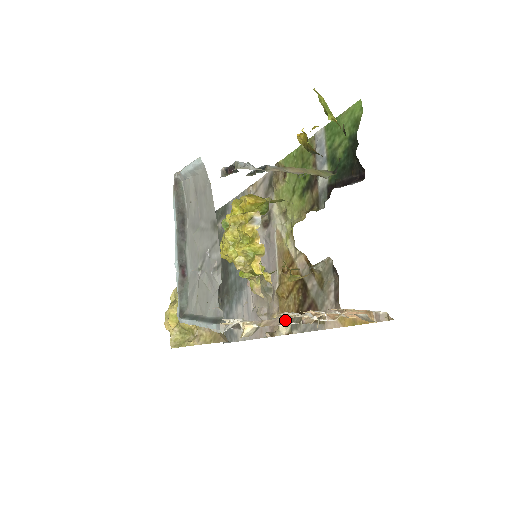
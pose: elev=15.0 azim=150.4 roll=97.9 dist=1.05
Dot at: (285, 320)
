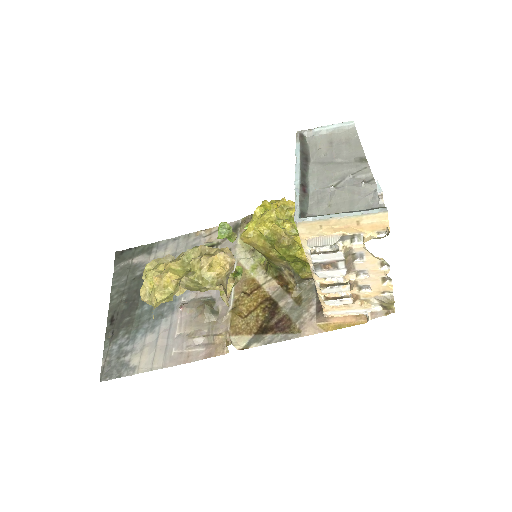
Dot at: (349, 270)
